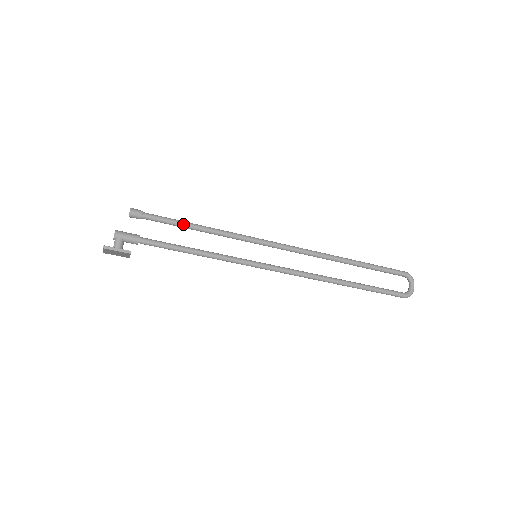
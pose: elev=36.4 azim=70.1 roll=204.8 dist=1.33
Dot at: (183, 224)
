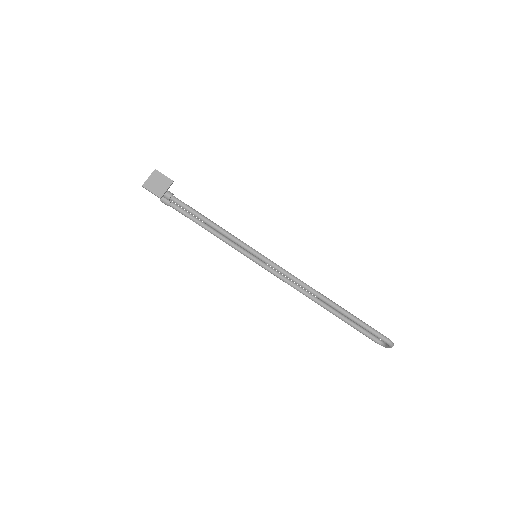
Dot at: (200, 220)
